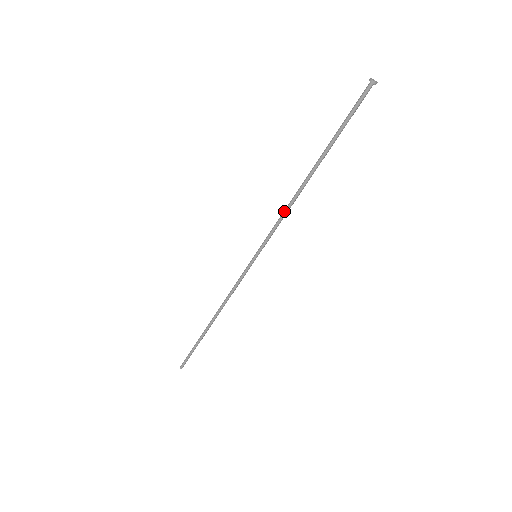
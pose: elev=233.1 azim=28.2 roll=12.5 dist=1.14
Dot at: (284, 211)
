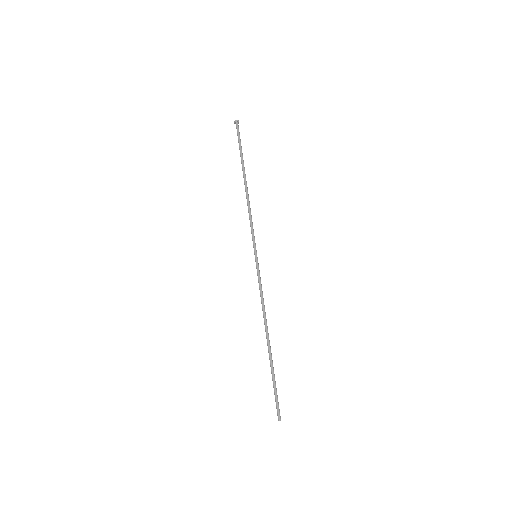
Dot at: occluded
